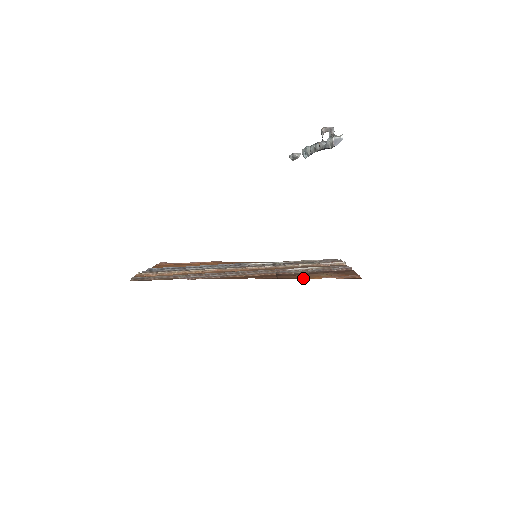
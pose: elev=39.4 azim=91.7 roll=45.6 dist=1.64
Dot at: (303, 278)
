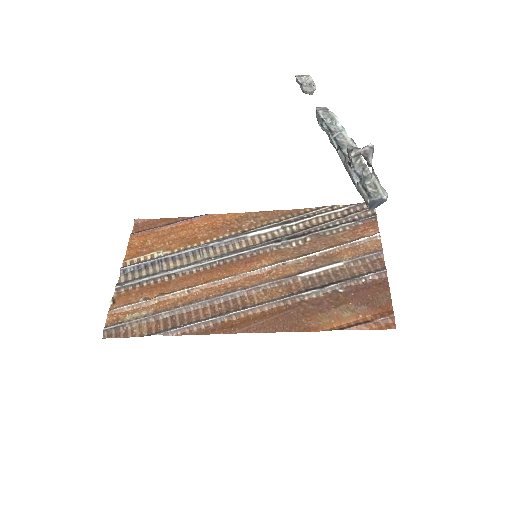
Dot at: (318, 328)
